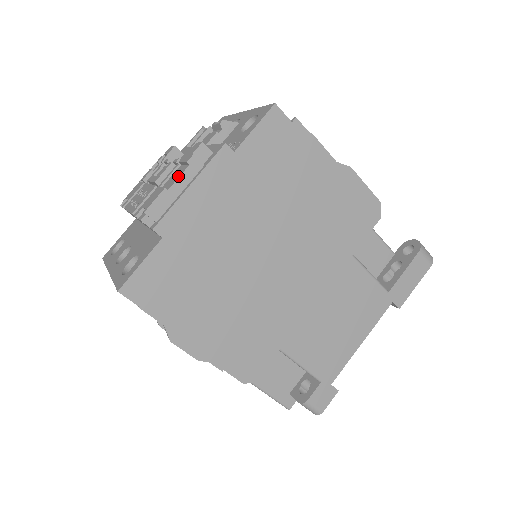
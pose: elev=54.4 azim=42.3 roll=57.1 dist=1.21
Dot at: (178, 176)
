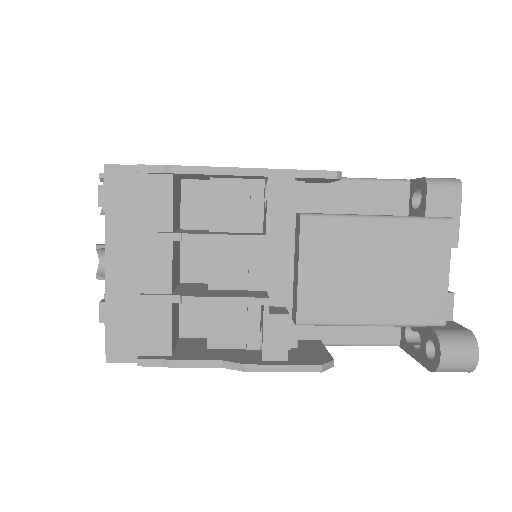
Dot at: occluded
